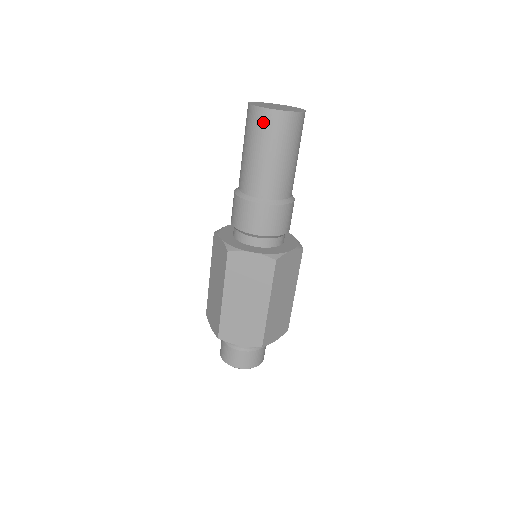
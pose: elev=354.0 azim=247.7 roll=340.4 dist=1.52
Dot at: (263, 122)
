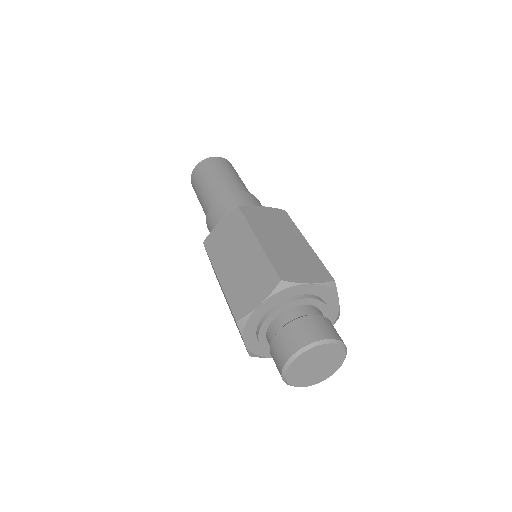
Dot at: (215, 162)
